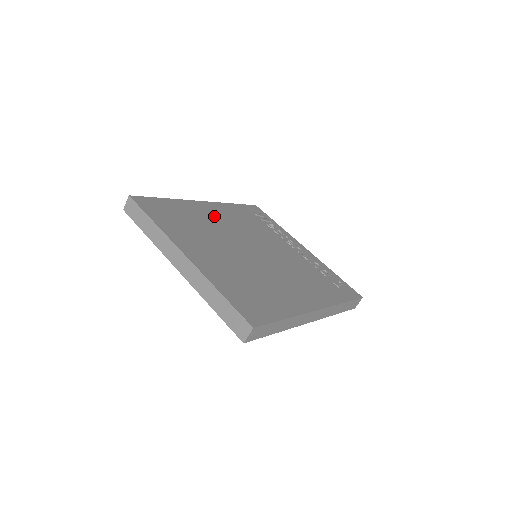
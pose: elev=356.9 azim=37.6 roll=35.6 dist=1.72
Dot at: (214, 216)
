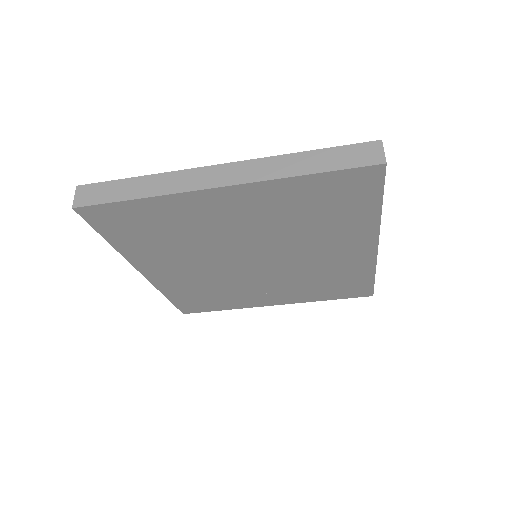
Dot at: occluded
